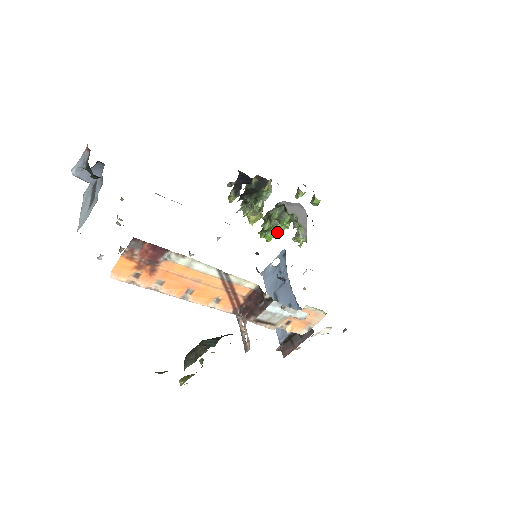
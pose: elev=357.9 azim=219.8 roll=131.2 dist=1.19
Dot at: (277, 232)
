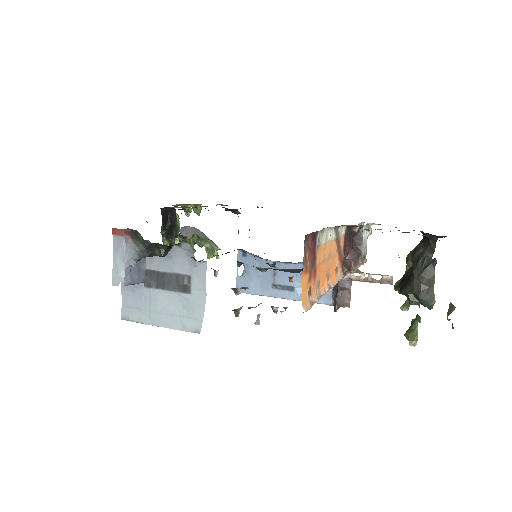
Dot at: occluded
